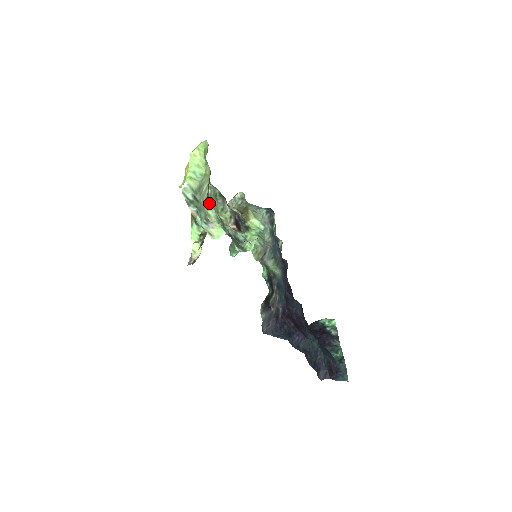
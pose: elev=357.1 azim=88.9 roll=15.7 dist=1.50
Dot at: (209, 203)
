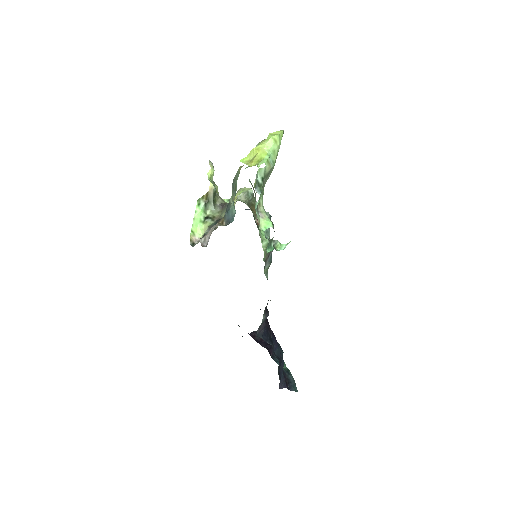
Dot at: (263, 191)
